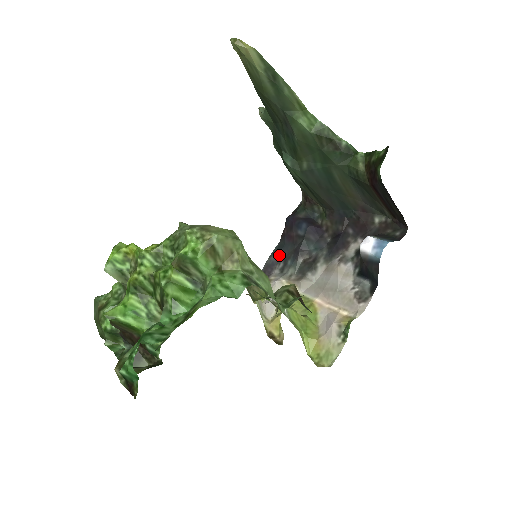
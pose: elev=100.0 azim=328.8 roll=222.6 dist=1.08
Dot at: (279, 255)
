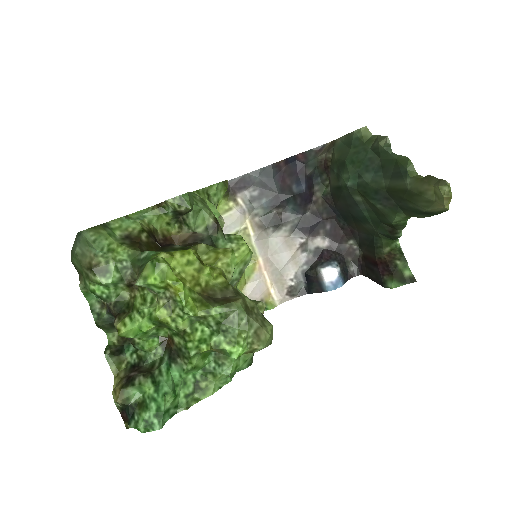
Dot at: (261, 181)
